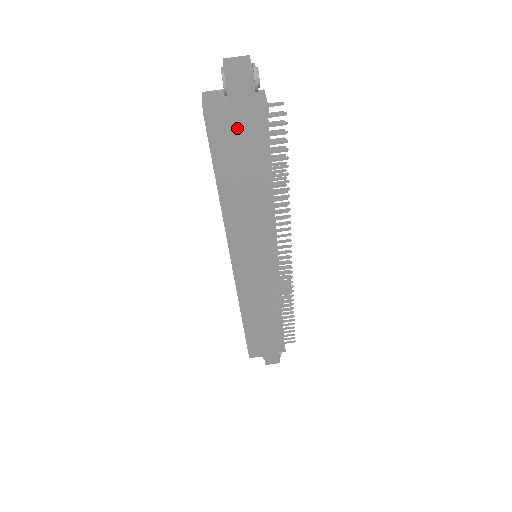
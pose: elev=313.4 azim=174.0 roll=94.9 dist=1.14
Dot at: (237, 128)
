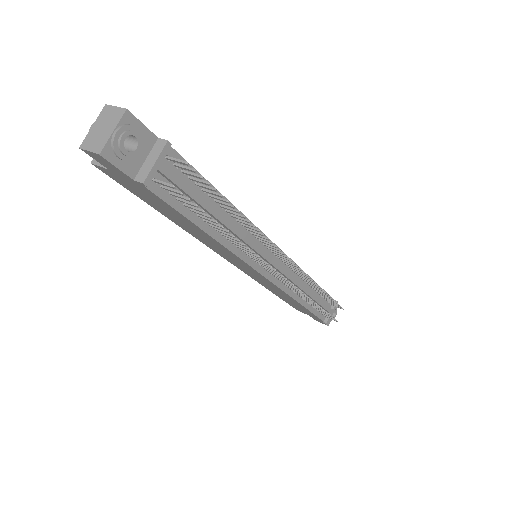
Dot at: (131, 184)
